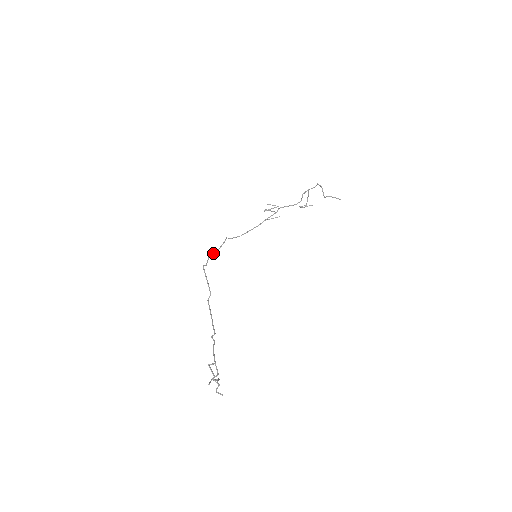
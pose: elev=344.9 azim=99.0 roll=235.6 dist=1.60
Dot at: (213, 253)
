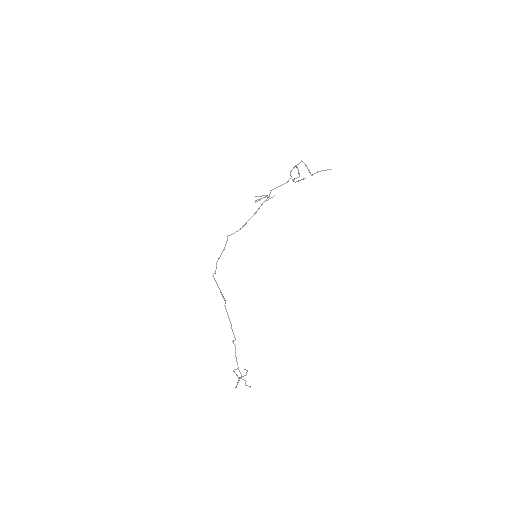
Dot at: (219, 257)
